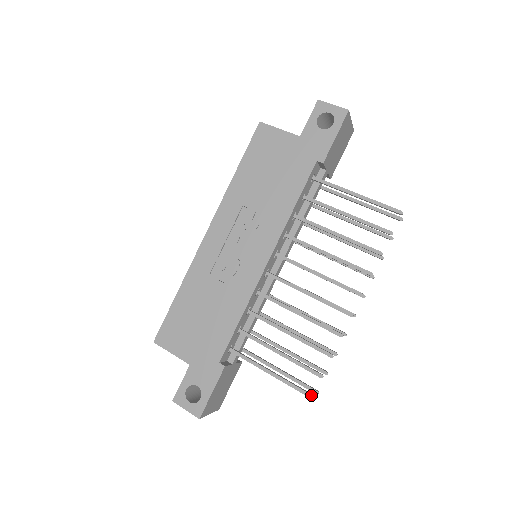
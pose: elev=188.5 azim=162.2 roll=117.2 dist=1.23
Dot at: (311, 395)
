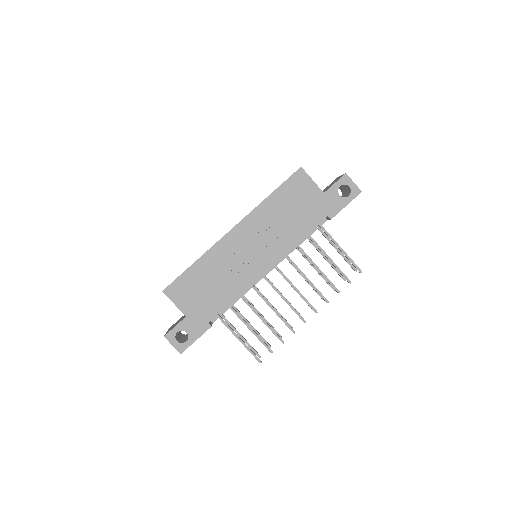
Dot at: (261, 361)
